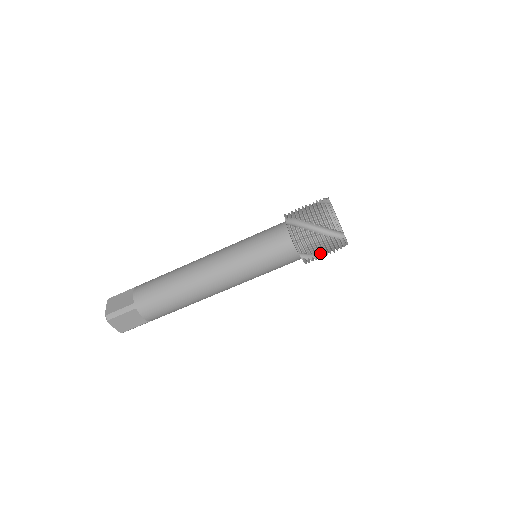
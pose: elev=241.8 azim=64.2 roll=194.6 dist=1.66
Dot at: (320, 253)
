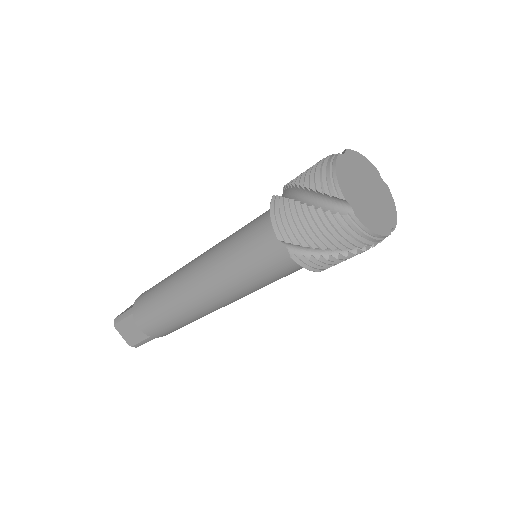
Dot at: (316, 245)
